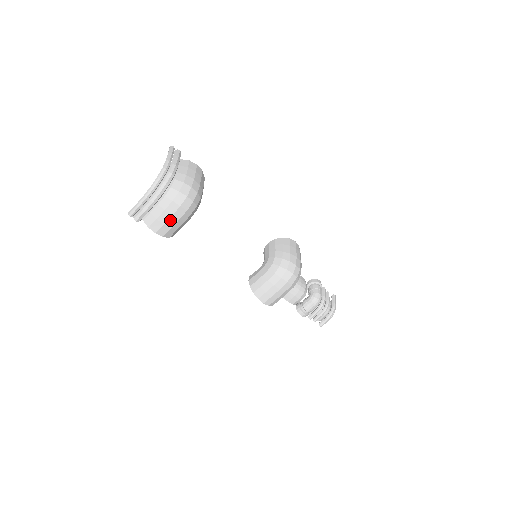
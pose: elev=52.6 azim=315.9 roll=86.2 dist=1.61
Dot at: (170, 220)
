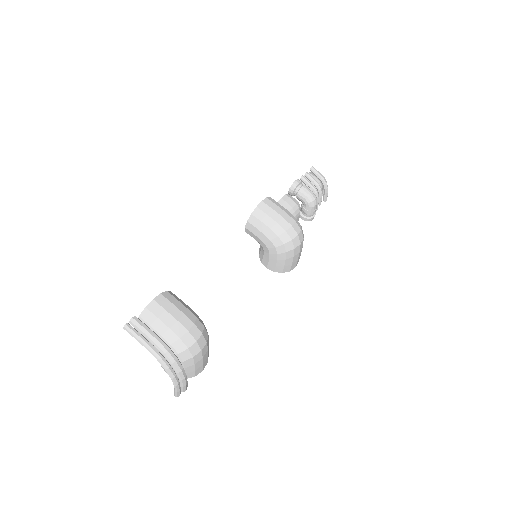
Dot at: (204, 359)
